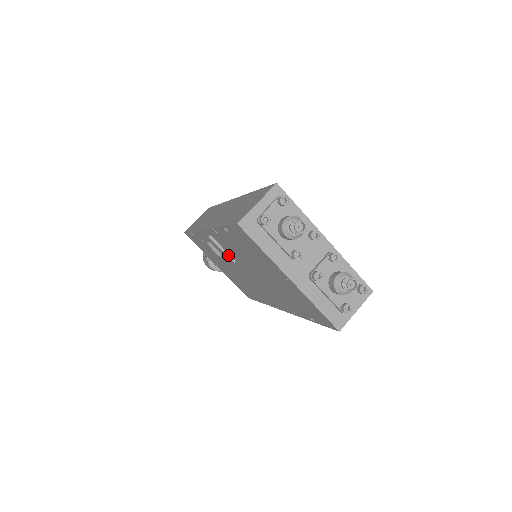
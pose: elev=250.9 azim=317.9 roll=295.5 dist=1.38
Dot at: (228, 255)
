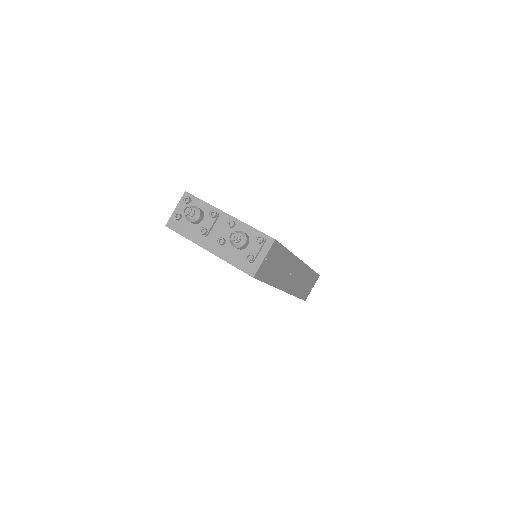
Dot at: occluded
